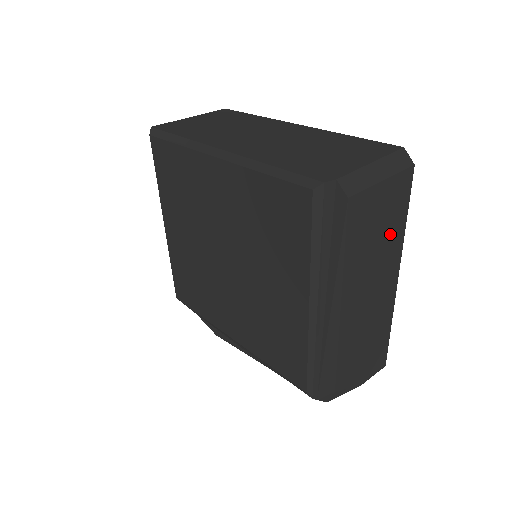
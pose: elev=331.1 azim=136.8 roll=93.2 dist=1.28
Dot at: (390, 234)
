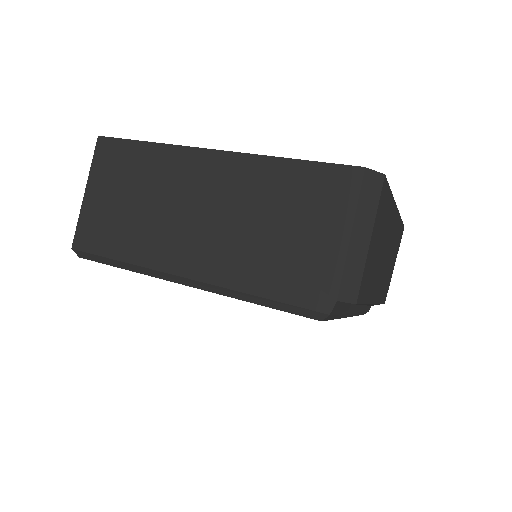
Dot at: (385, 224)
